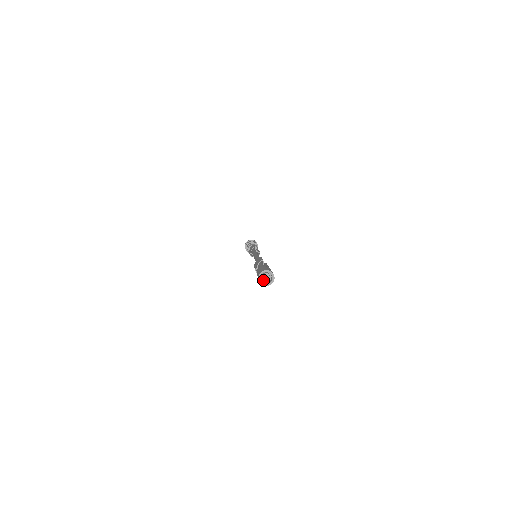
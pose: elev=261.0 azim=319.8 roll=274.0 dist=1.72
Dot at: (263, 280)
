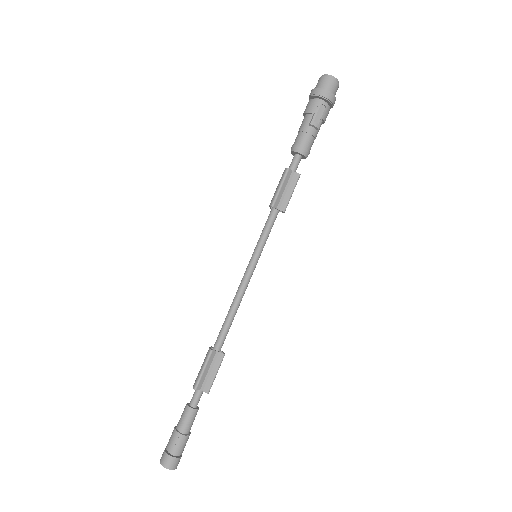
Dot at: occluded
